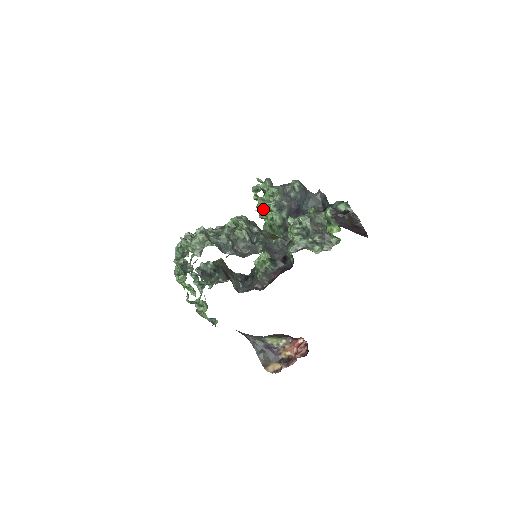
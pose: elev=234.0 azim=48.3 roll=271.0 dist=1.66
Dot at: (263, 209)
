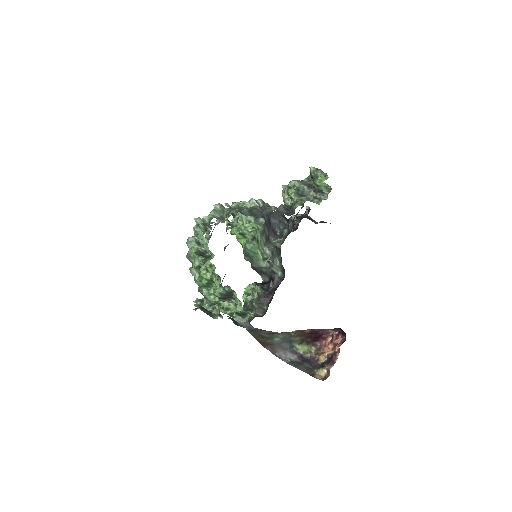
Dot at: (241, 224)
